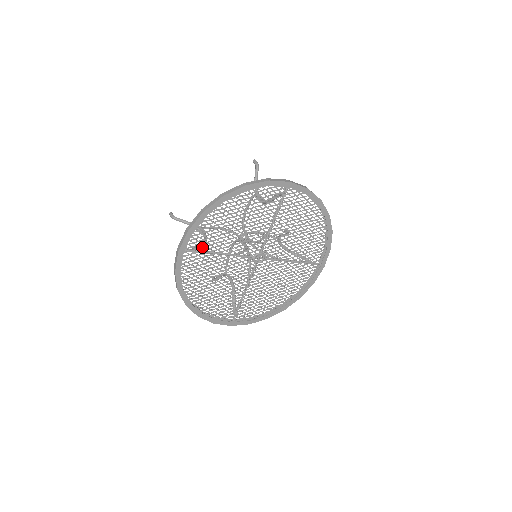
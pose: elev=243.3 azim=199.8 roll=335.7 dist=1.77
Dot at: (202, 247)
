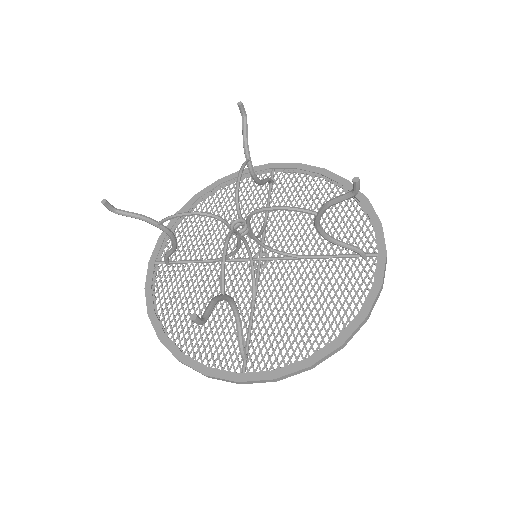
Dot at: occluded
